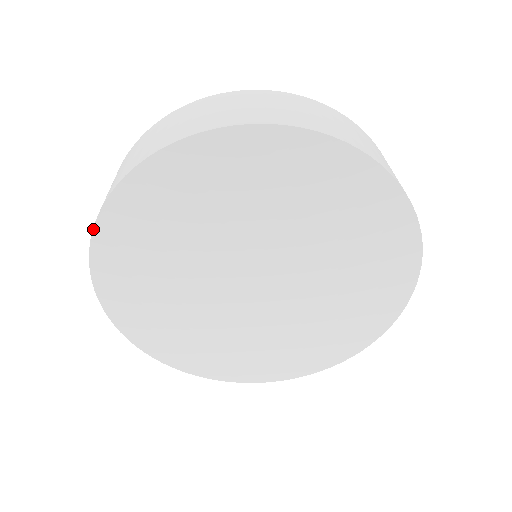
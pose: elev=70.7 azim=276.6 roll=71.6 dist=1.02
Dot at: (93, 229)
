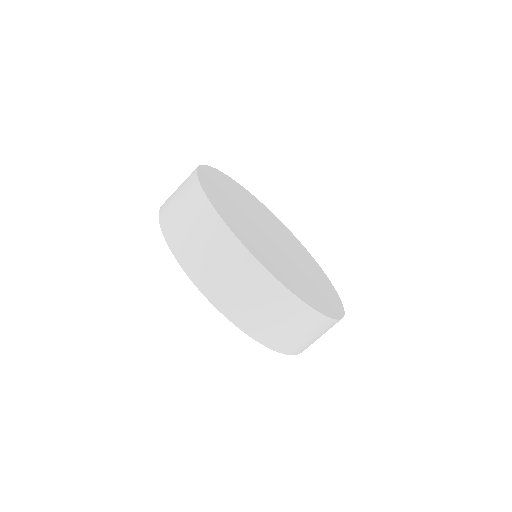
Dot at: (176, 259)
